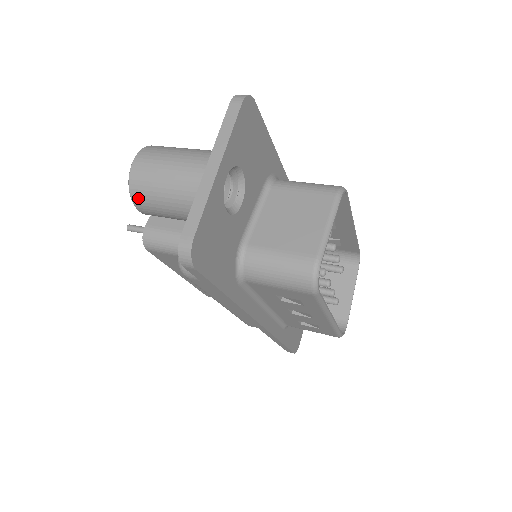
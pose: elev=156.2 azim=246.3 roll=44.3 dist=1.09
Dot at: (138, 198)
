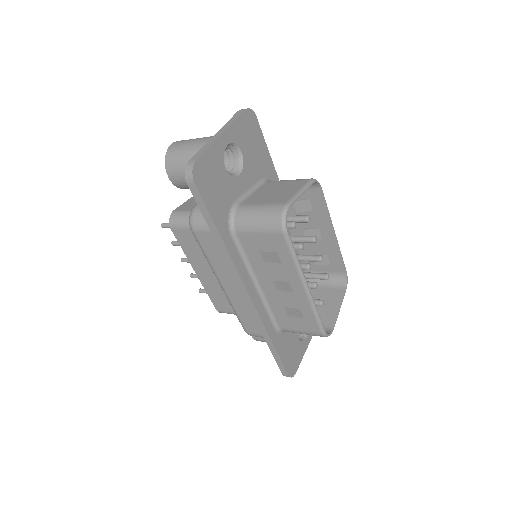
Dot at: (169, 164)
